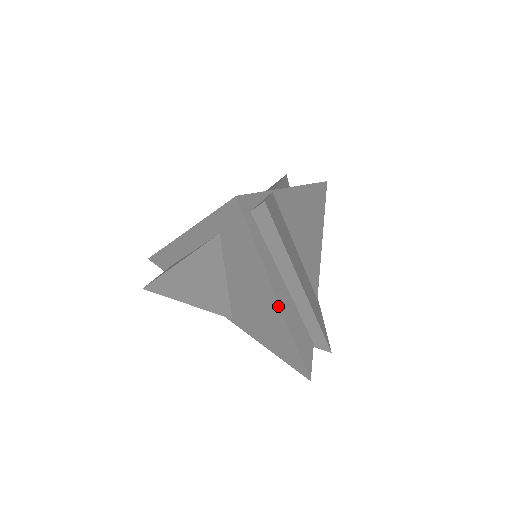
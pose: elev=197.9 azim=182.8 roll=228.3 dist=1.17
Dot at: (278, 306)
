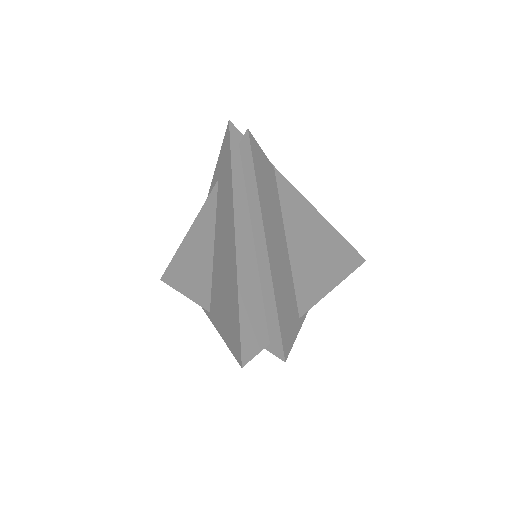
Dot at: (234, 239)
